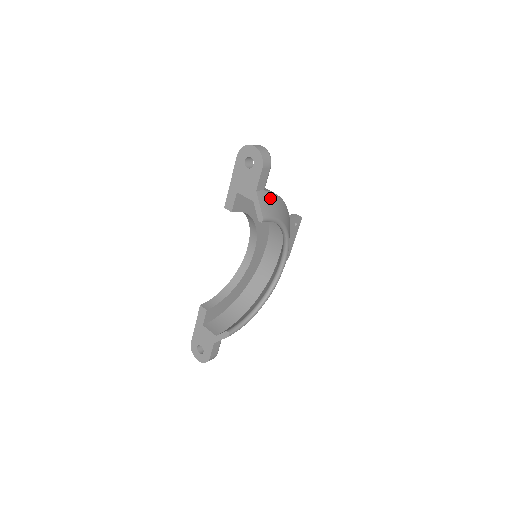
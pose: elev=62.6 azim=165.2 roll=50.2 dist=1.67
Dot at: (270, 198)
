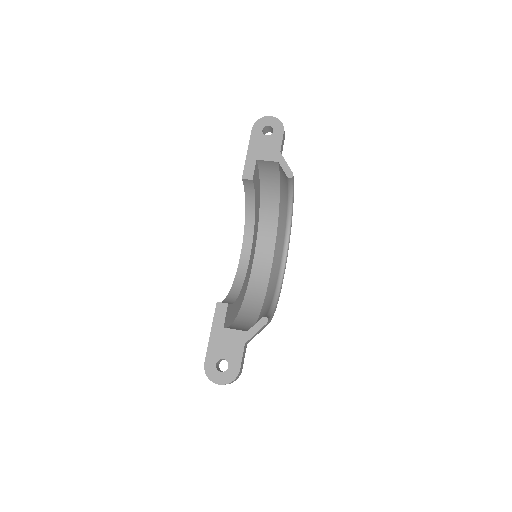
Dot at: occluded
